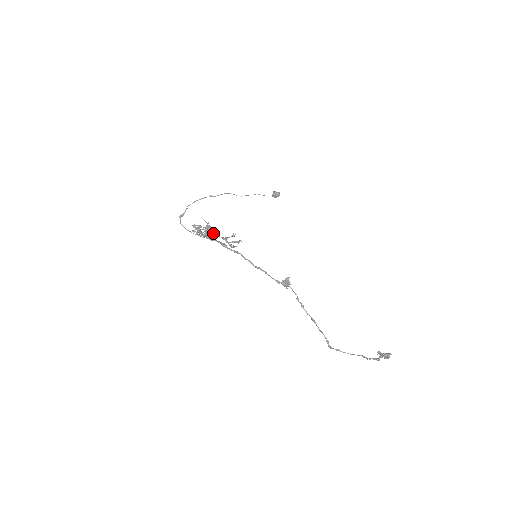
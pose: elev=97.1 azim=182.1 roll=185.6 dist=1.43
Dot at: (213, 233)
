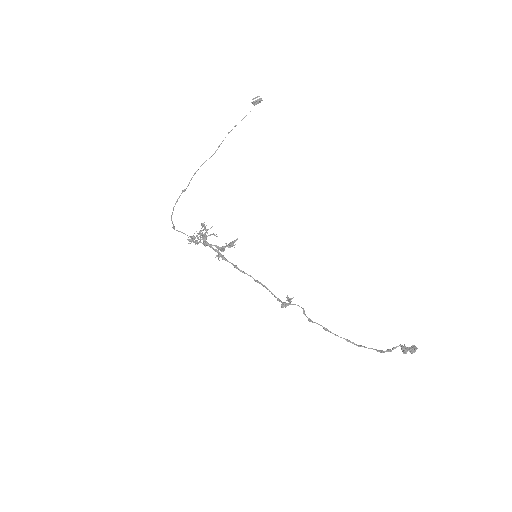
Dot at: (207, 244)
